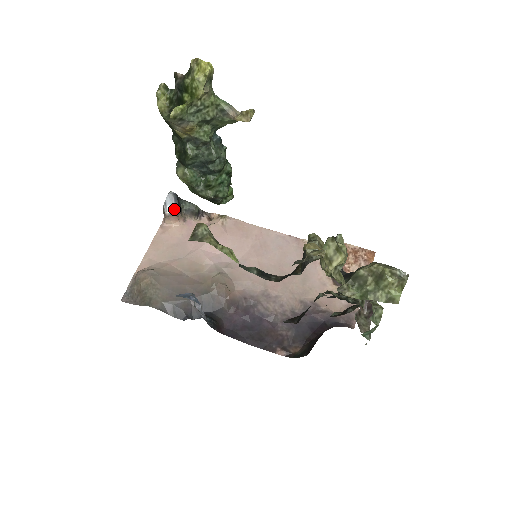
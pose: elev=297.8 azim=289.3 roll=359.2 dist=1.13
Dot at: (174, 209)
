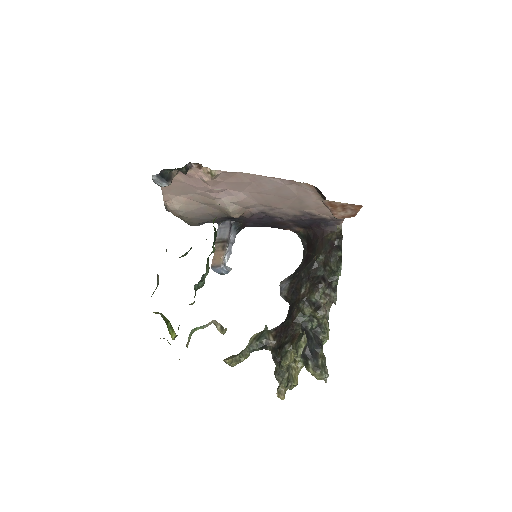
Dot at: (166, 185)
